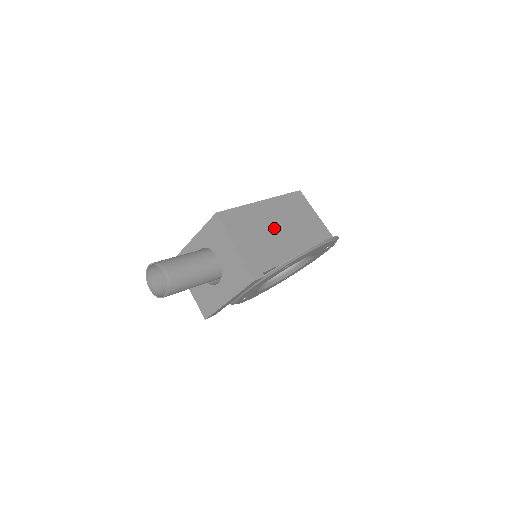
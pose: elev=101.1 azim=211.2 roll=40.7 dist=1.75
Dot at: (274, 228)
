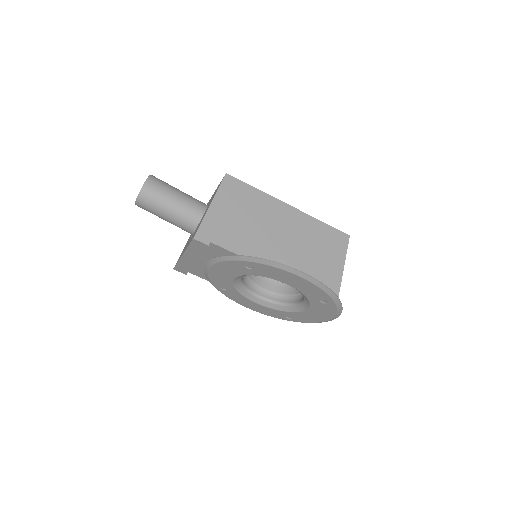
Dot at: (272, 230)
